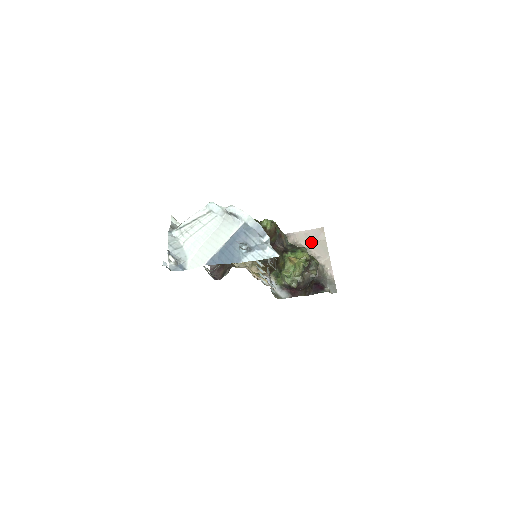
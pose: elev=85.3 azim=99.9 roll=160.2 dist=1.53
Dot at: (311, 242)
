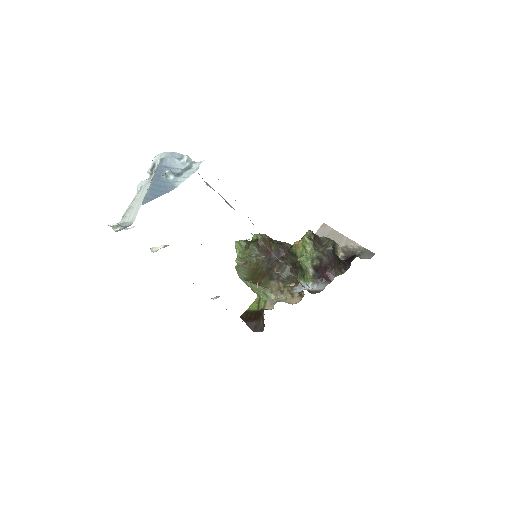
Dot at: occluded
